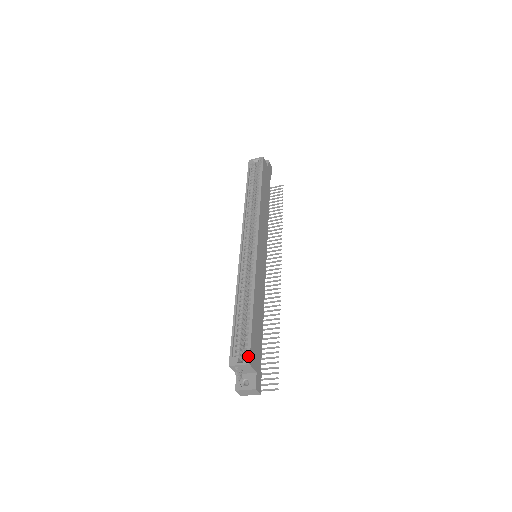
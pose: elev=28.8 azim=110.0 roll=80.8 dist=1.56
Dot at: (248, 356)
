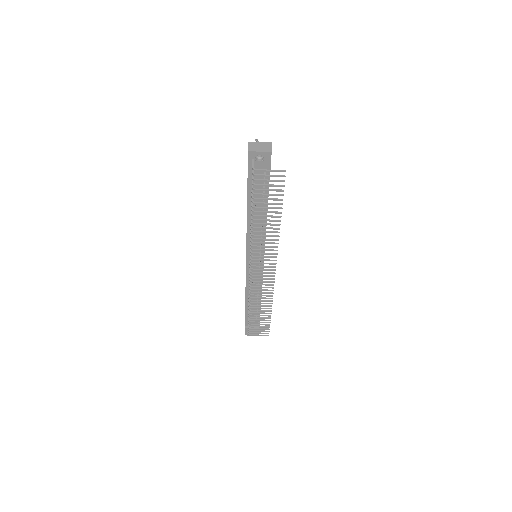
Dot at: occluded
